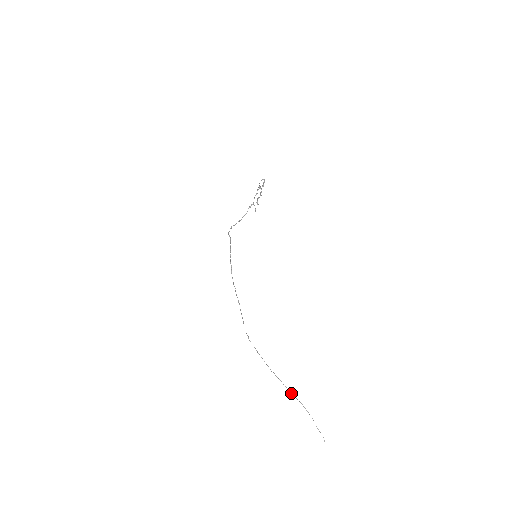
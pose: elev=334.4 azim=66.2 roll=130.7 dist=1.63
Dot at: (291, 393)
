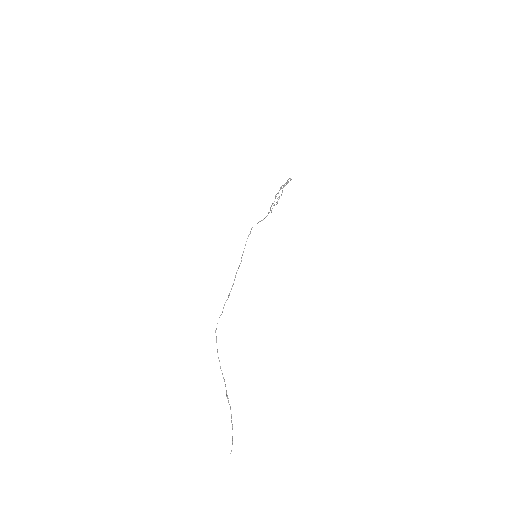
Dot at: (226, 395)
